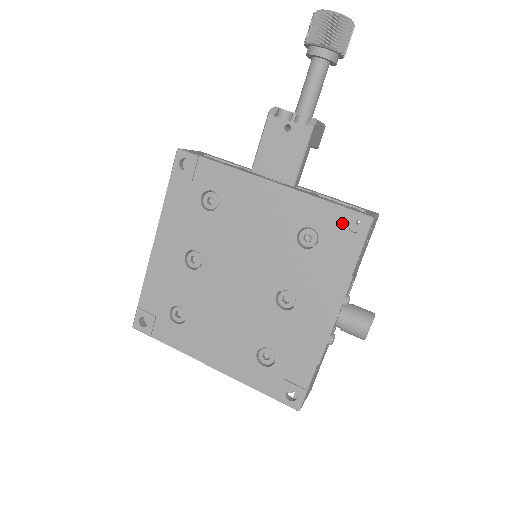
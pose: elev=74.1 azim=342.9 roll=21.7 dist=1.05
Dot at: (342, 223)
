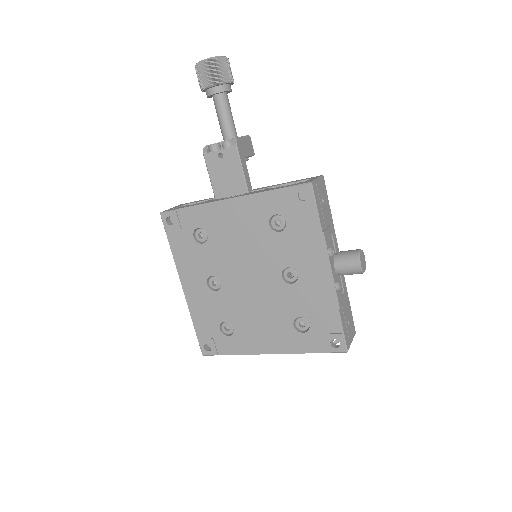
Dot at: (293, 199)
